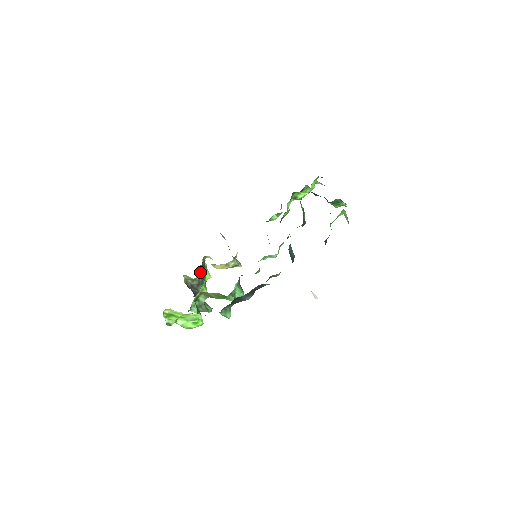
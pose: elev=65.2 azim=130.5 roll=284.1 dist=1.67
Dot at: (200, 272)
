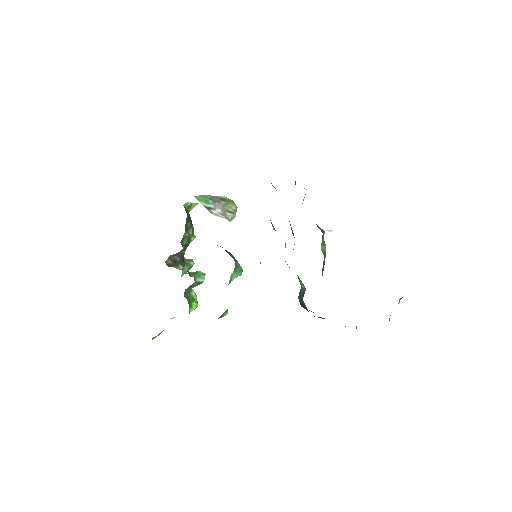
Dot at: (184, 241)
